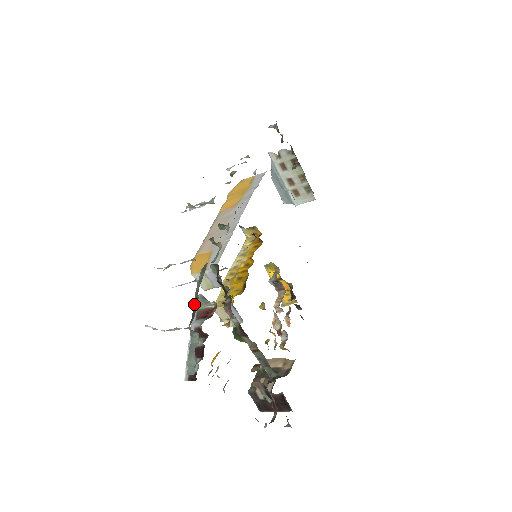
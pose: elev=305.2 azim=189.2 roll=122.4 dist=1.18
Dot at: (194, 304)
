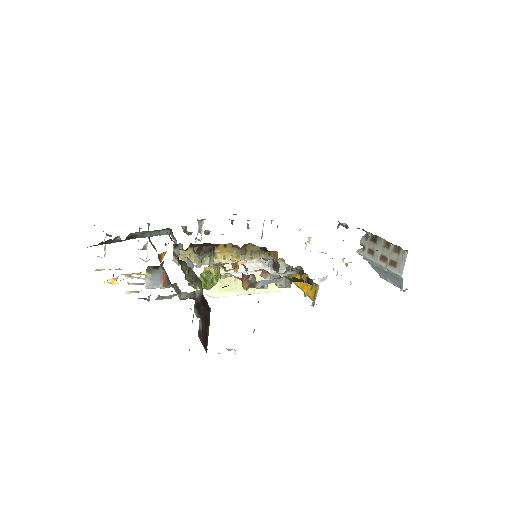
Dot at: (131, 237)
